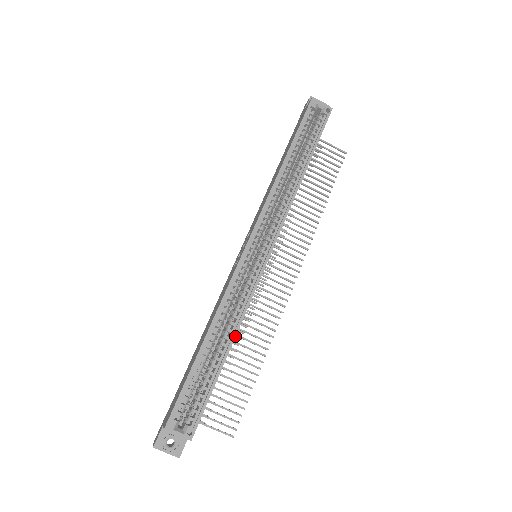
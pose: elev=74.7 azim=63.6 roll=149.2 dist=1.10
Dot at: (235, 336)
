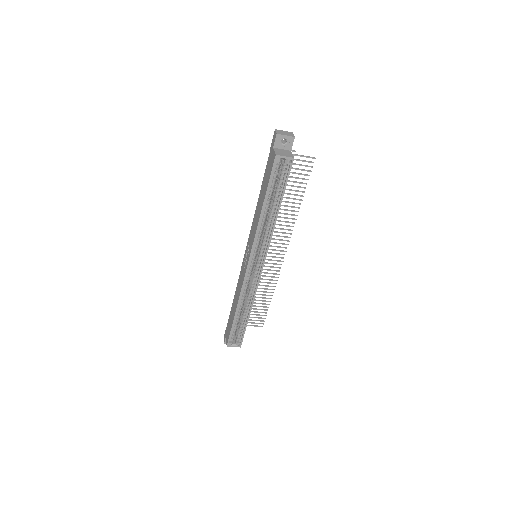
Dot at: occluded
